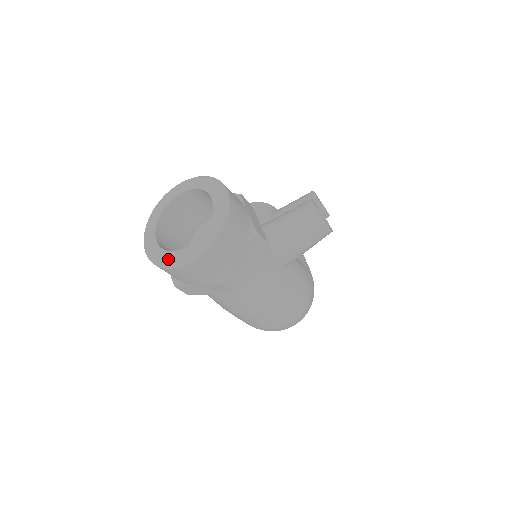
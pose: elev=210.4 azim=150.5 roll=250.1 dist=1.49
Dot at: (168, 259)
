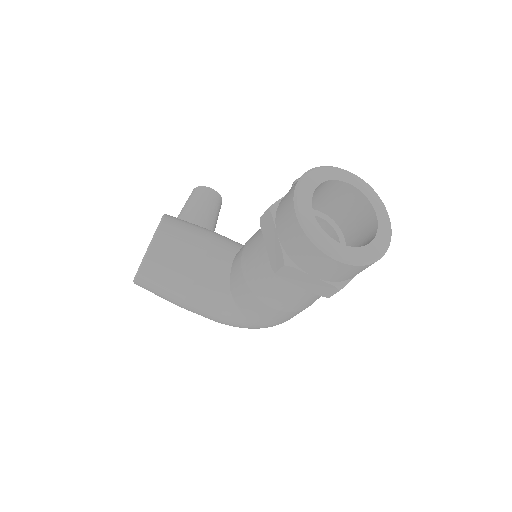
Dot at: (374, 251)
